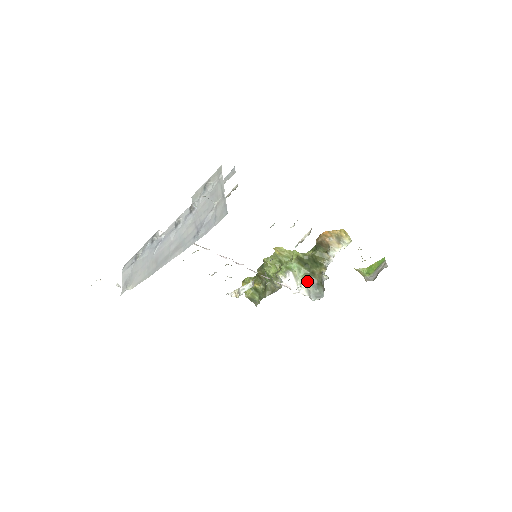
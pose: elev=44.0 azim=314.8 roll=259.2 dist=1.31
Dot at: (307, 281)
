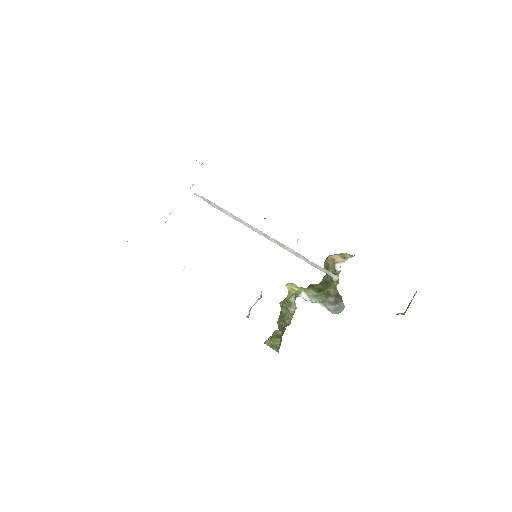
Dot at: (324, 301)
